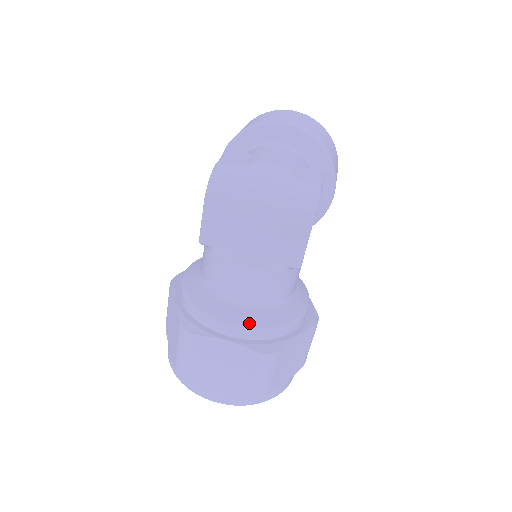
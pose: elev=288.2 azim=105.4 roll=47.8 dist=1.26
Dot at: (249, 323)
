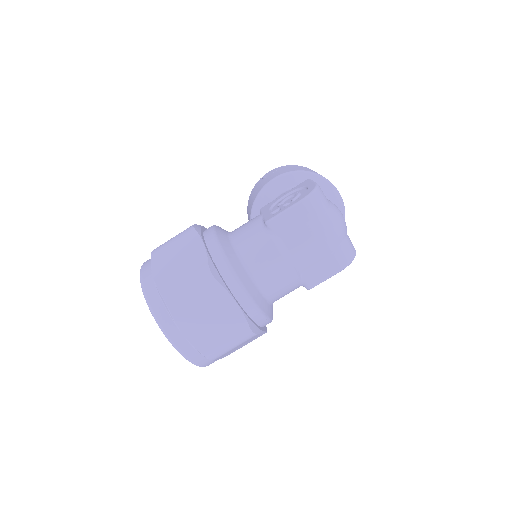
Dot at: (257, 301)
